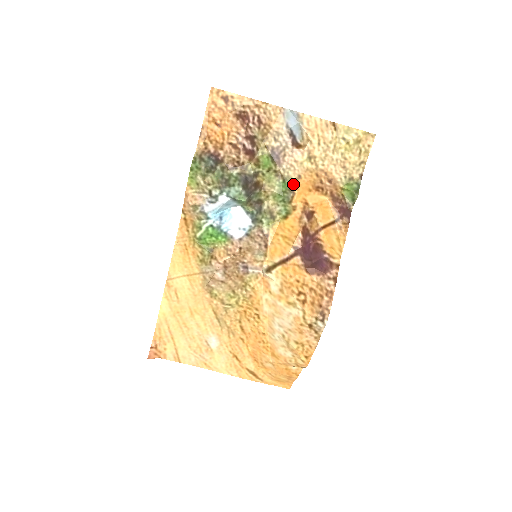
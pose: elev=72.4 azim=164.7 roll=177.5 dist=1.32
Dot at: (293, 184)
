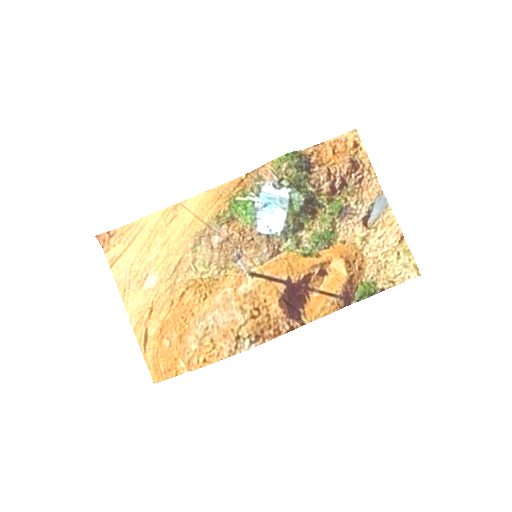
Dot at: (335, 241)
